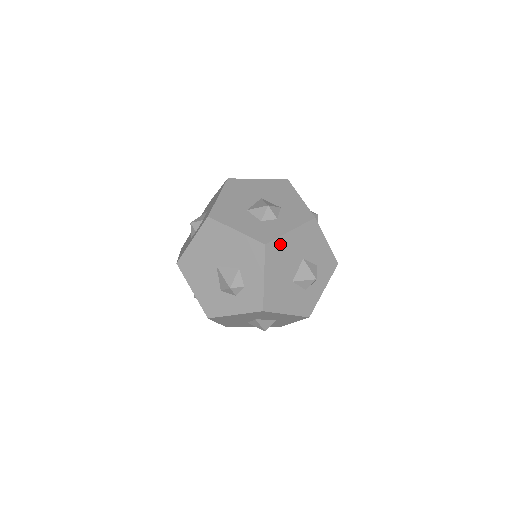
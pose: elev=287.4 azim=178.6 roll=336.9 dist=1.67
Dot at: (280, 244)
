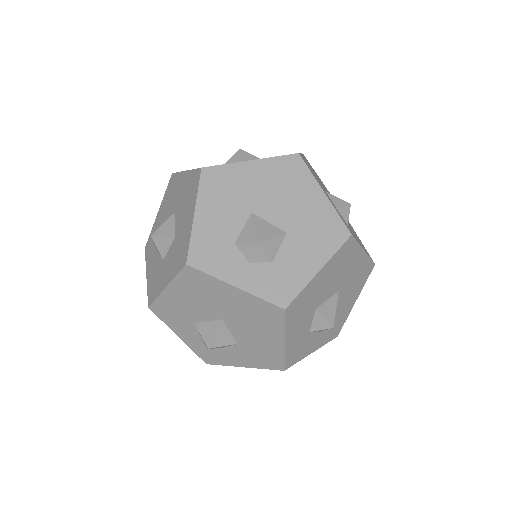
Dot at: occluded
